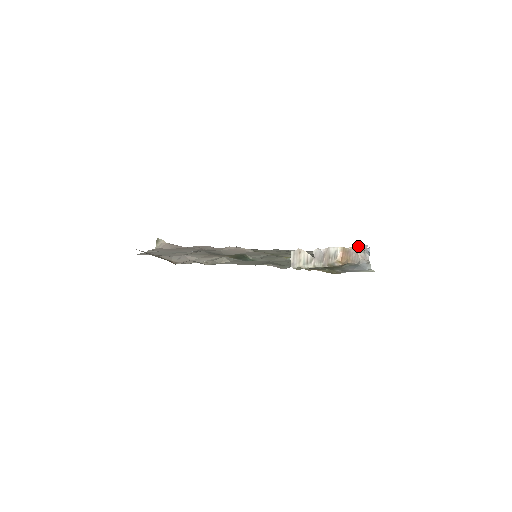
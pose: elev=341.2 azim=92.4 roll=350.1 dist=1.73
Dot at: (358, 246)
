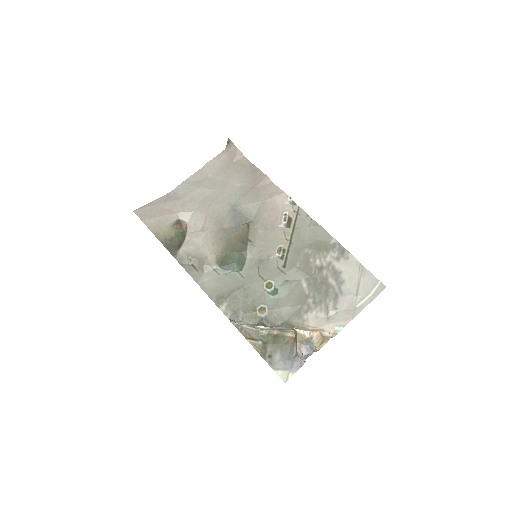
Dot at: (326, 332)
